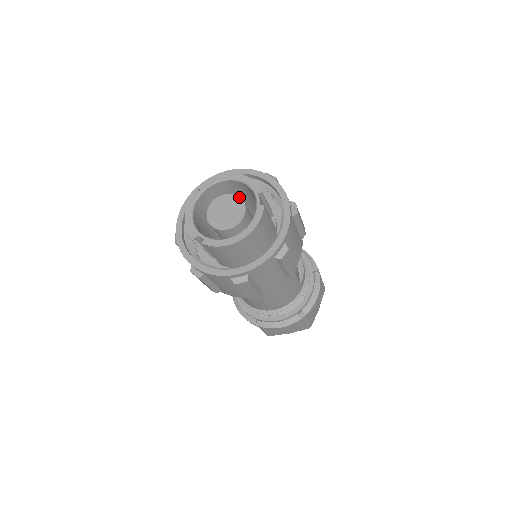
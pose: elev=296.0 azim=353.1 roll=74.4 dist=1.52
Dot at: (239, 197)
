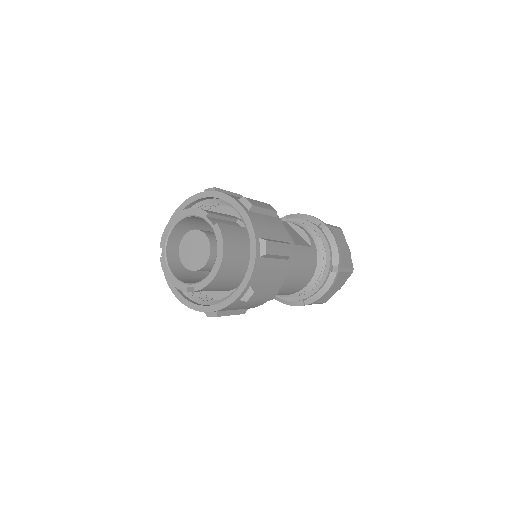
Dot at: (195, 230)
